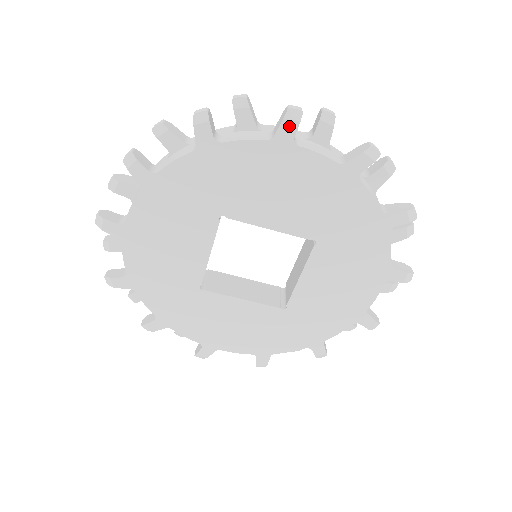
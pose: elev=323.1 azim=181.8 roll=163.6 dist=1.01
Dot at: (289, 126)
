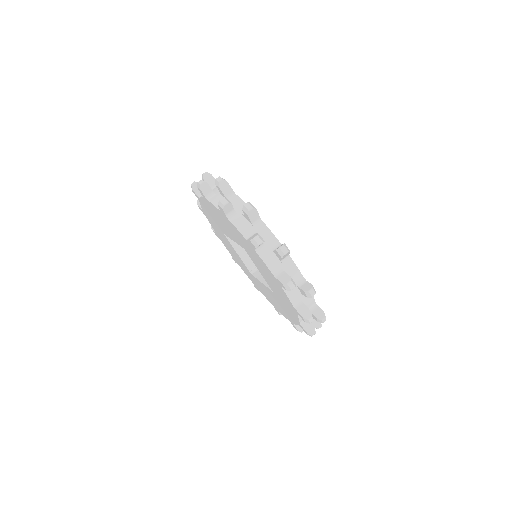
Dot at: (283, 285)
